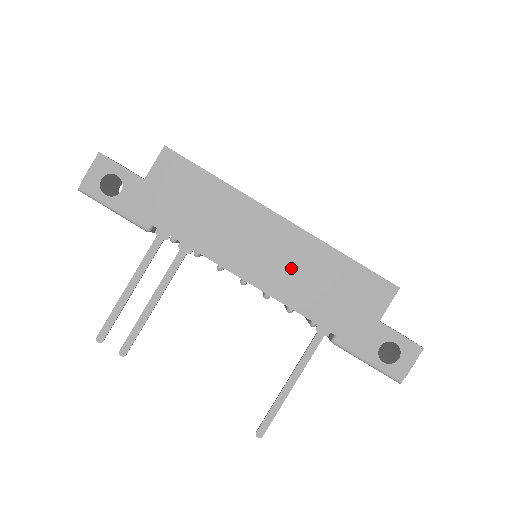
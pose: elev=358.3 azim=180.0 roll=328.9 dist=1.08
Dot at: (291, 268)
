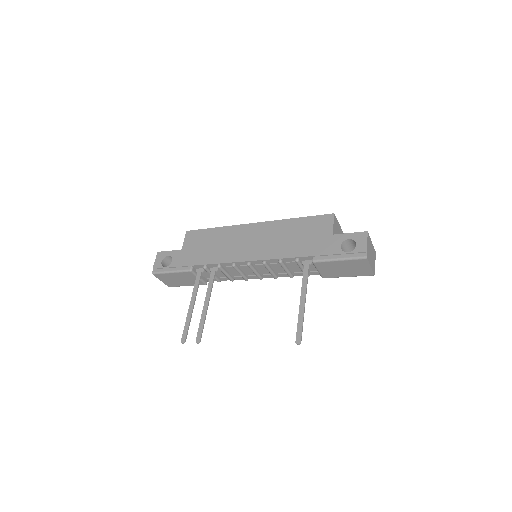
Dot at: (270, 241)
